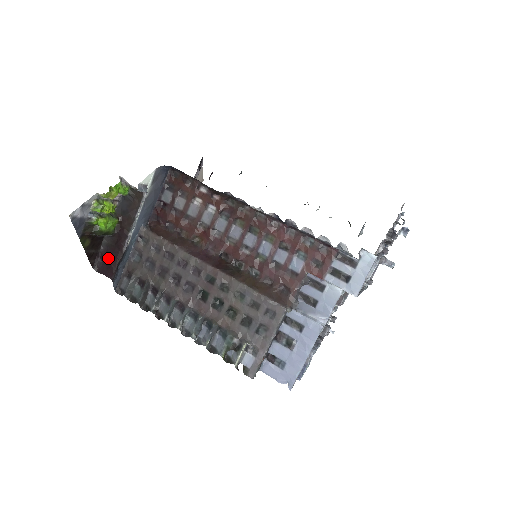
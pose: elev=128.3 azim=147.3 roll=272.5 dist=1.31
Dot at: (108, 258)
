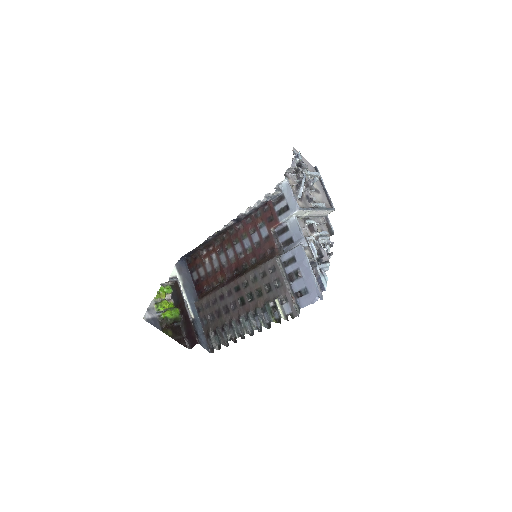
Dot at: (189, 334)
